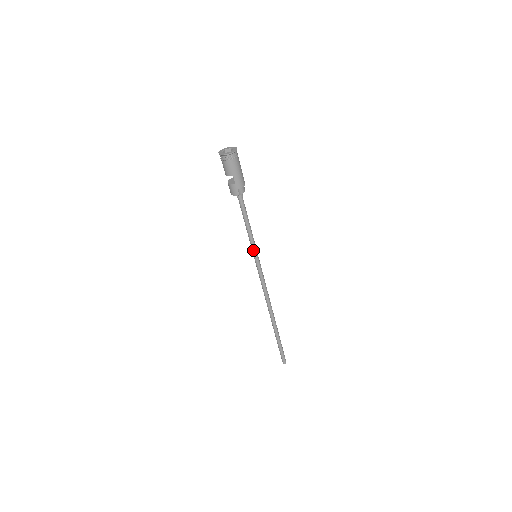
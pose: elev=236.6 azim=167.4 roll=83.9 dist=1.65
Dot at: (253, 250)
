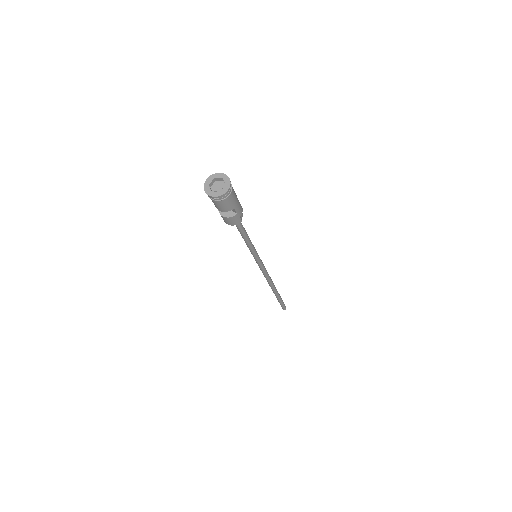
Dot at: (254, 254)
